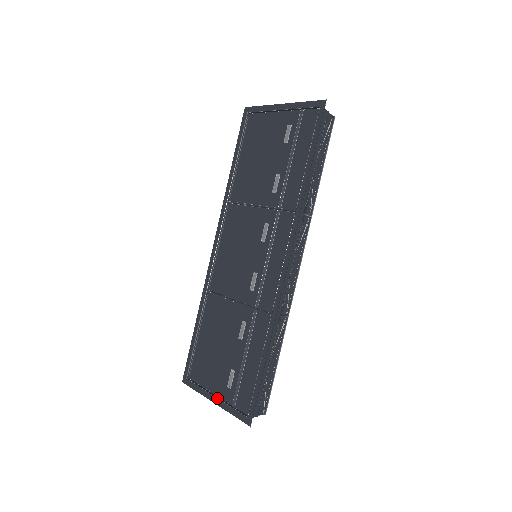
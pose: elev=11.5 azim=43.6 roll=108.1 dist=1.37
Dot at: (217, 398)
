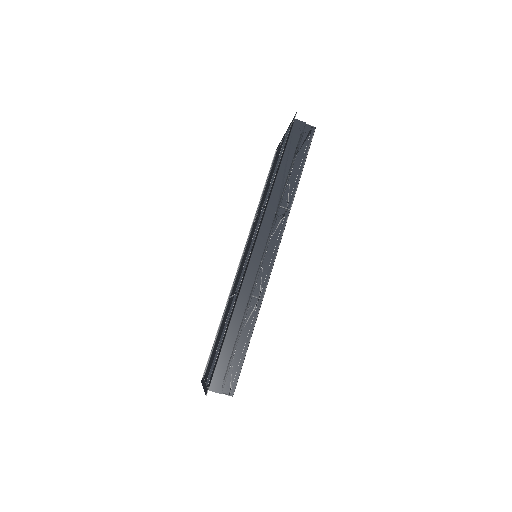
Dot at: (205, 383)
